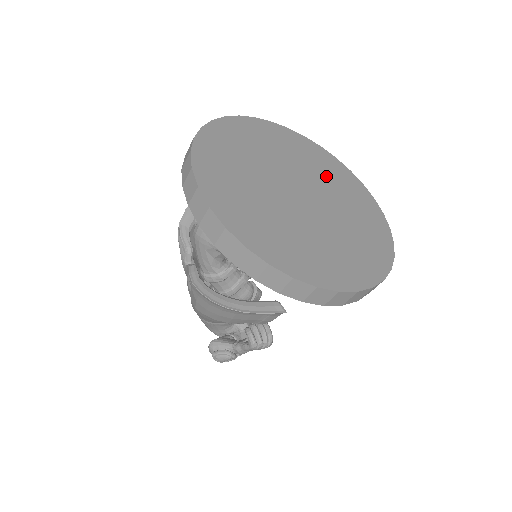
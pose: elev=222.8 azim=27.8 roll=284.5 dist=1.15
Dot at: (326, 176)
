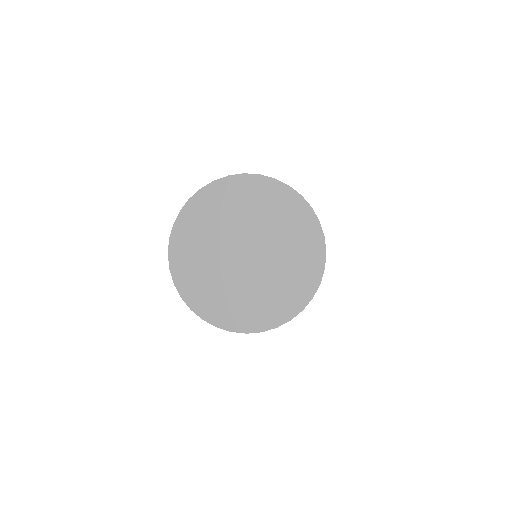
Dot at: (248, 210)
